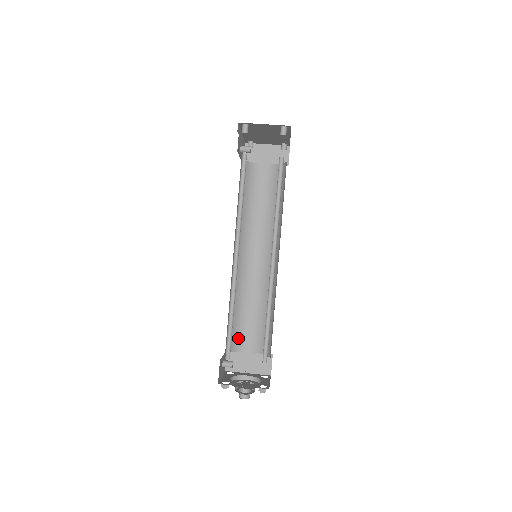
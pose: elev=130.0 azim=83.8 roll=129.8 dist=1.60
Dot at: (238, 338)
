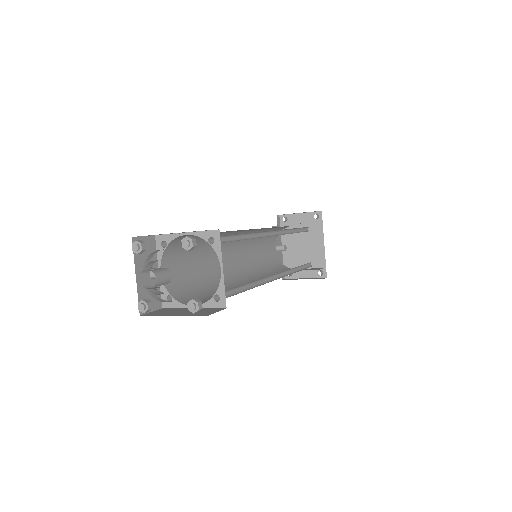
Dot at: (188, 296)
